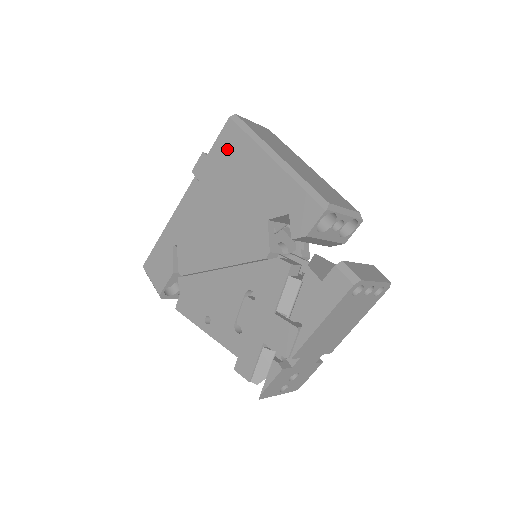
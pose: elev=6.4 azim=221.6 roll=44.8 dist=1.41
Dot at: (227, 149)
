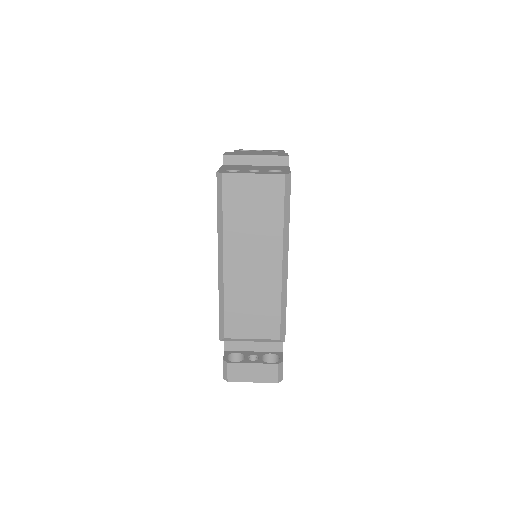
Dot at: occluded
